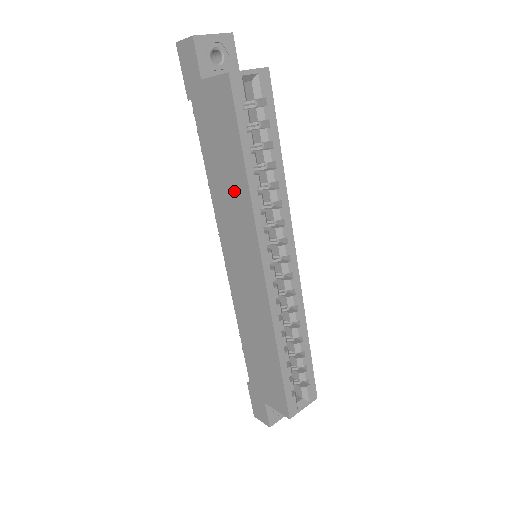
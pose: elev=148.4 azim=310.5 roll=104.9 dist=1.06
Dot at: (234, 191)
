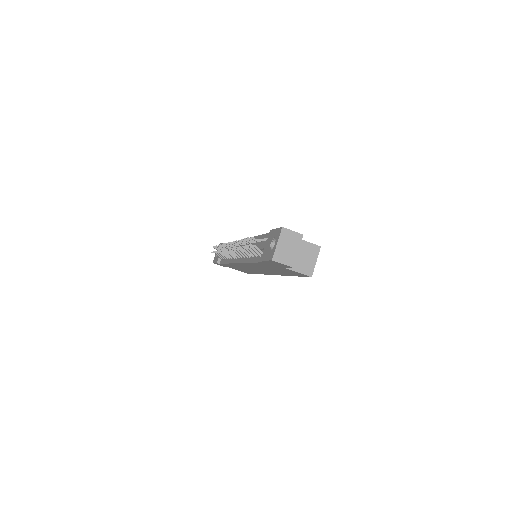
Dot at: (273, 271)
